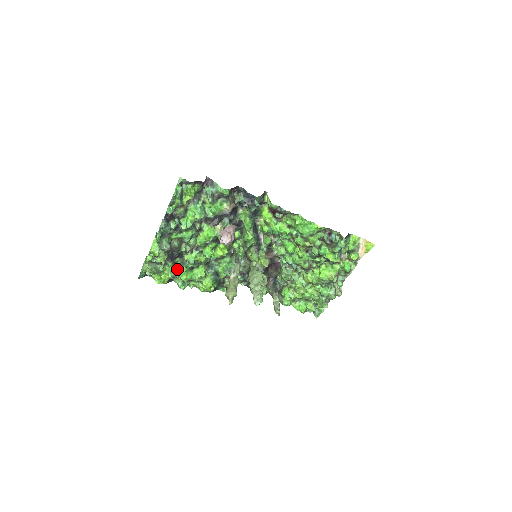
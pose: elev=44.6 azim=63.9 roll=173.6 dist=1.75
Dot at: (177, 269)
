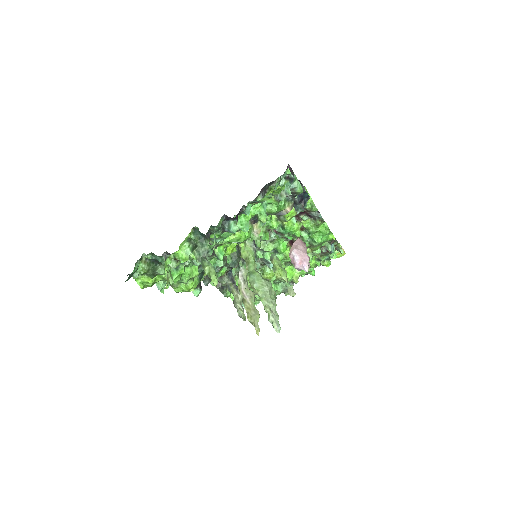
Dot at: occluded
